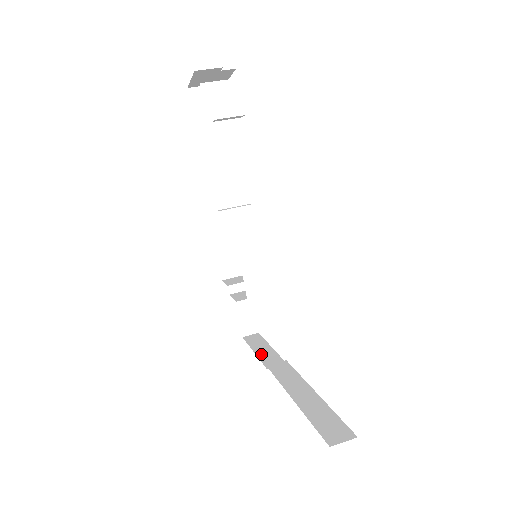
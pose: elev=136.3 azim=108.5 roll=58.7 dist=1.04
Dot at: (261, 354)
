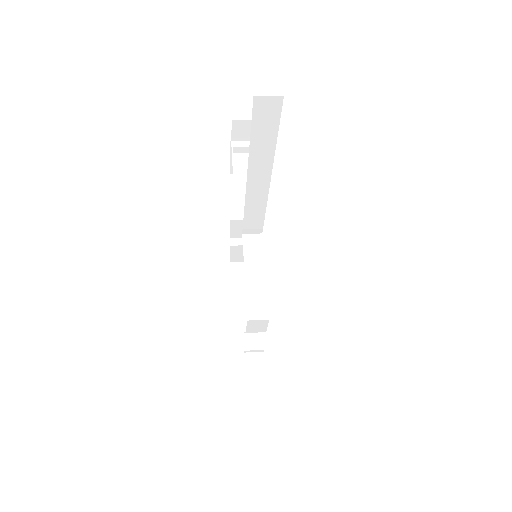
Dot at: occluded
